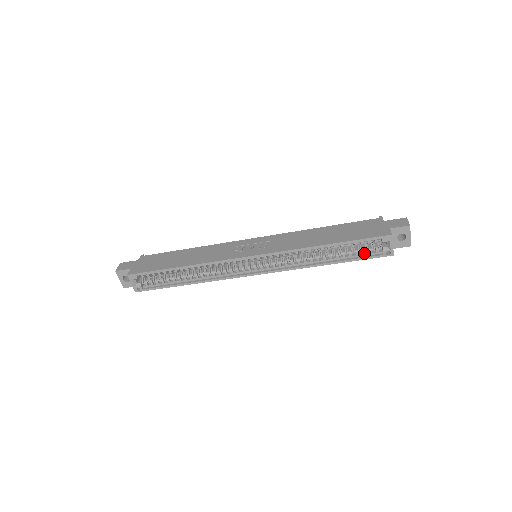
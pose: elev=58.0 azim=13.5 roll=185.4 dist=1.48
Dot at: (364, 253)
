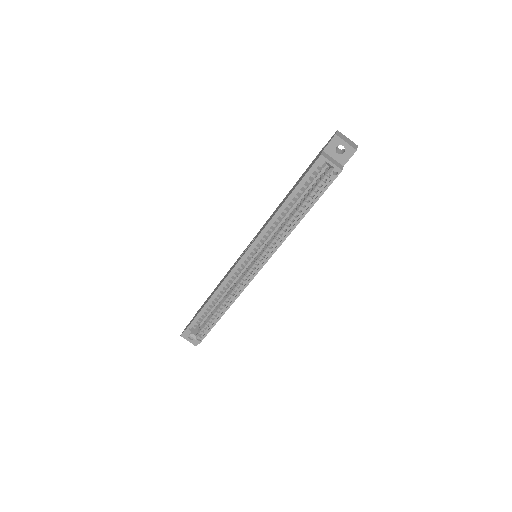
Dot at: (319, 189)
